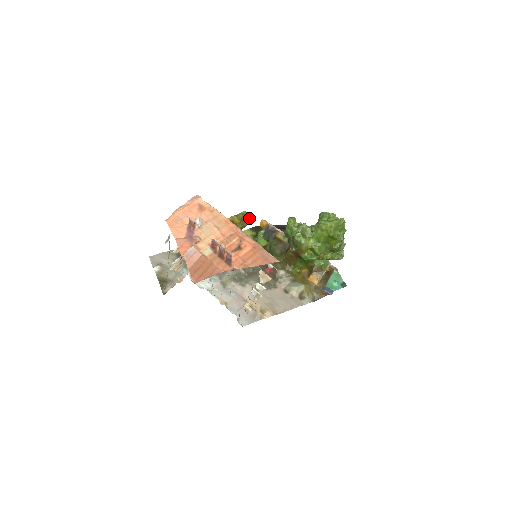
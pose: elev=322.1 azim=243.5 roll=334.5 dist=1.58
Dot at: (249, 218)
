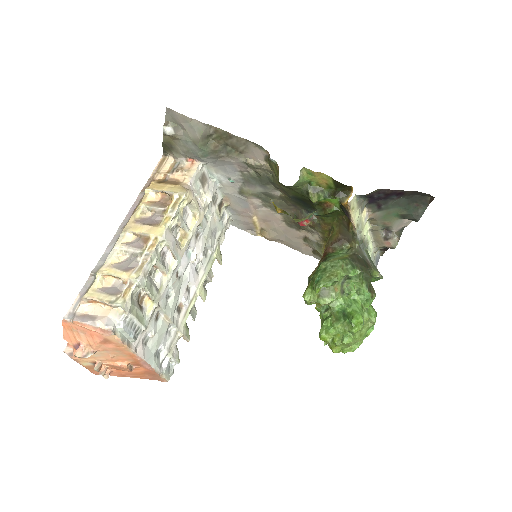
Dot at: occluded
